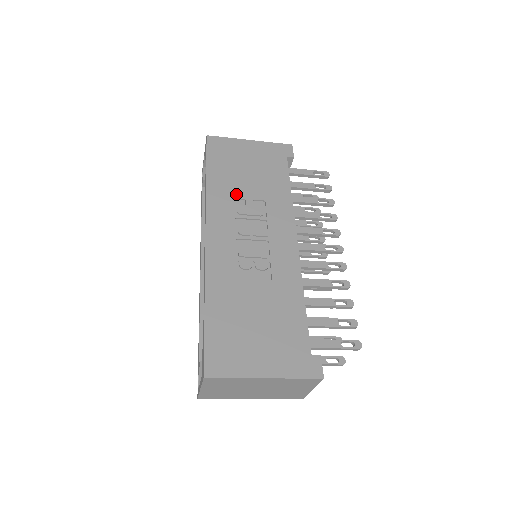
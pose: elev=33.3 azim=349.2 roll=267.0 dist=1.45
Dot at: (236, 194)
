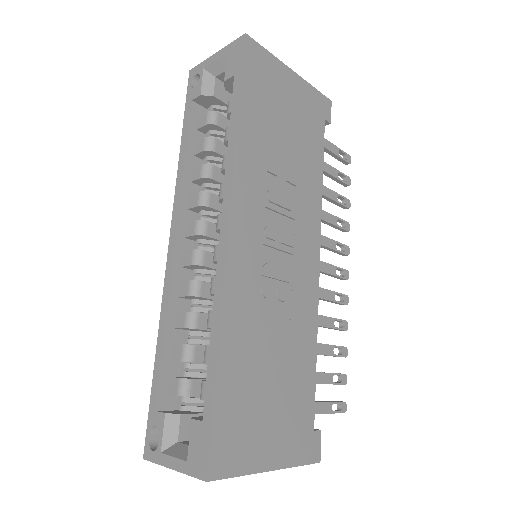
Dot at: (270, 164)
